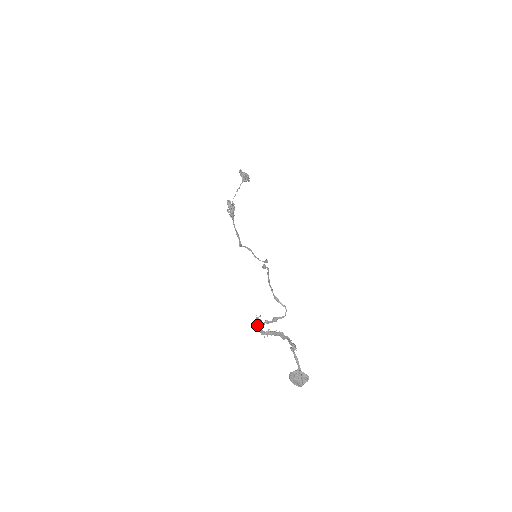
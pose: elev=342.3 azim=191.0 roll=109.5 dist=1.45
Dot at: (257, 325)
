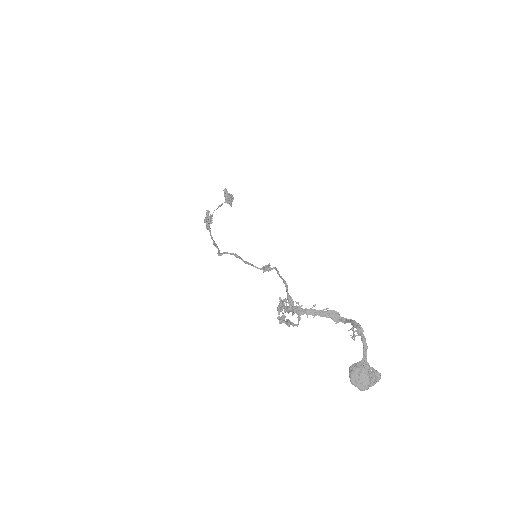
Dot at: (286, 305)
